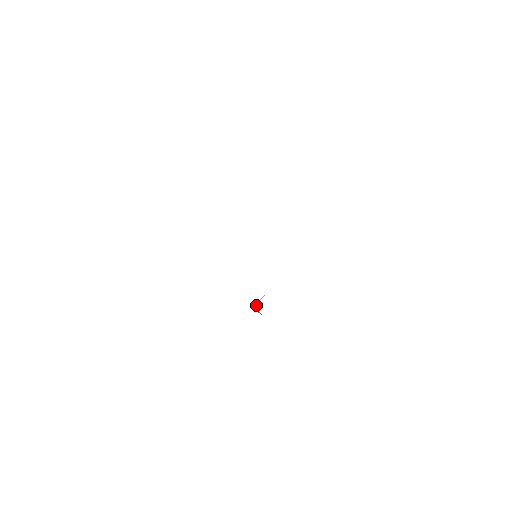
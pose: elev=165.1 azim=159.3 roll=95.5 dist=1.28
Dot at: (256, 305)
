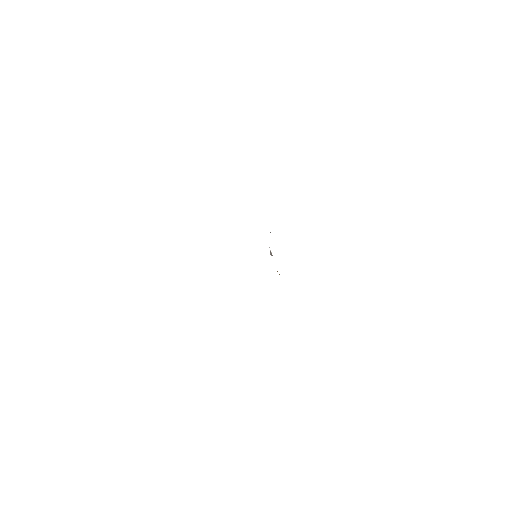
Dot at: occluded
